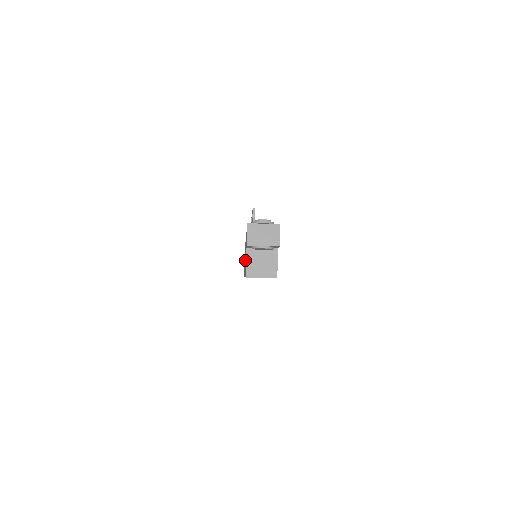
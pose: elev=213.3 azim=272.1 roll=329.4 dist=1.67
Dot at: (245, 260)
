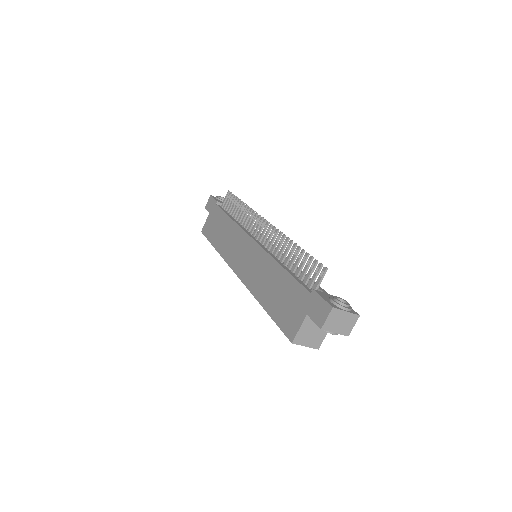
Dot at: (268, 287)
